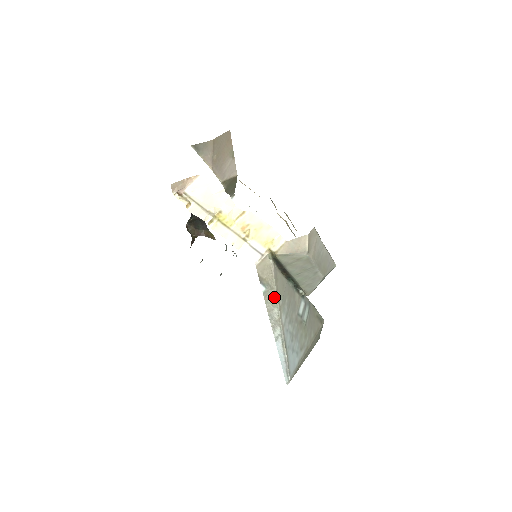
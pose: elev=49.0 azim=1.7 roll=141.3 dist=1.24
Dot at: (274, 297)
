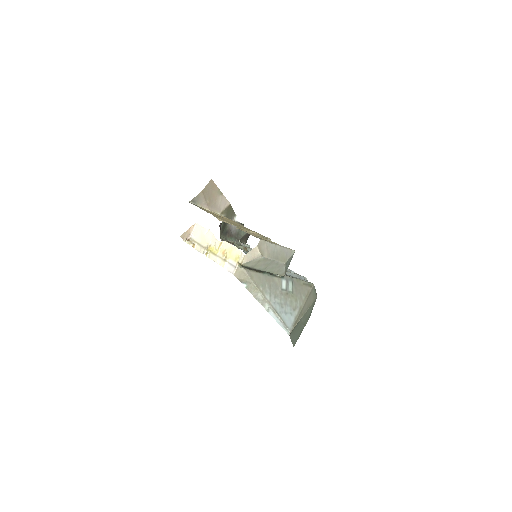
Dot at: (254, 287)
